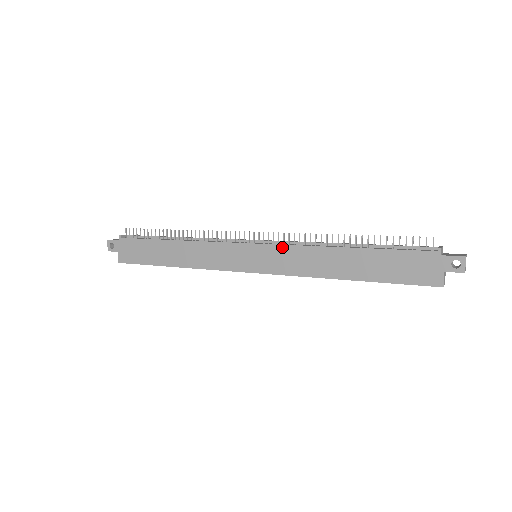
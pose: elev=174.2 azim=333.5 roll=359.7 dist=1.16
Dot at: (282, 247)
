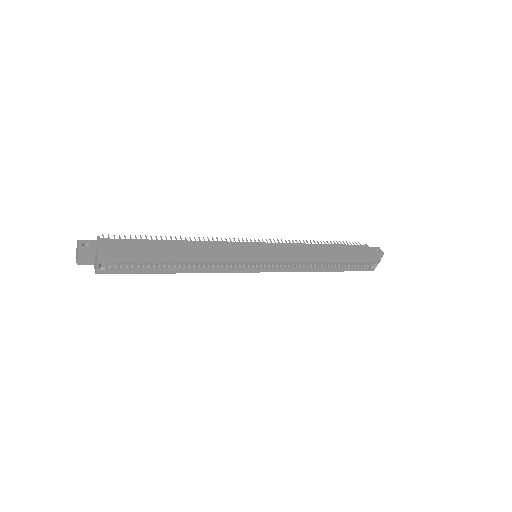
Dot at: (279, 244)
